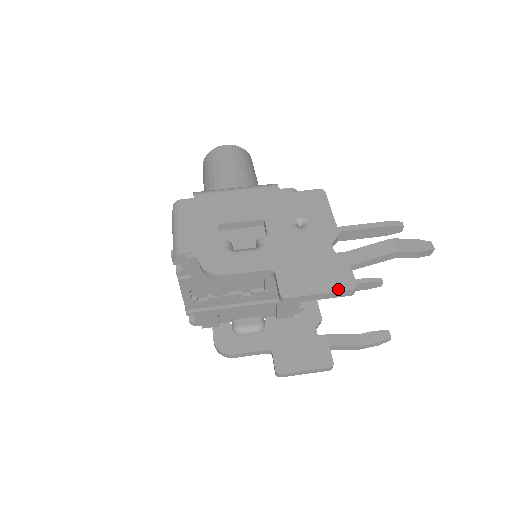
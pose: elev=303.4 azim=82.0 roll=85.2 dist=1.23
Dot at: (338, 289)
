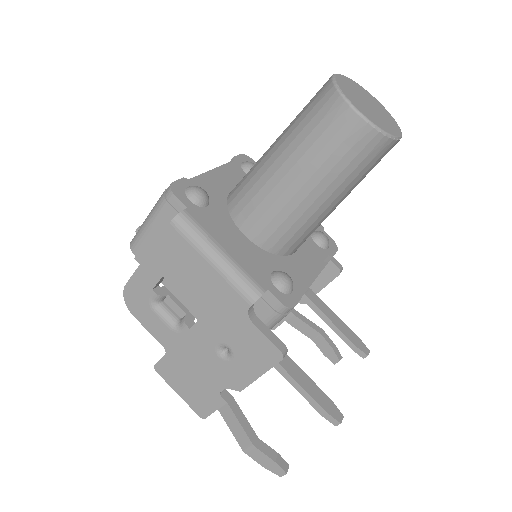
Dot at: (191, 406)
